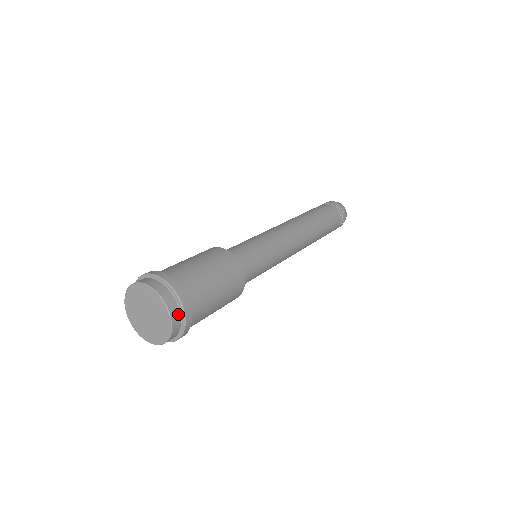
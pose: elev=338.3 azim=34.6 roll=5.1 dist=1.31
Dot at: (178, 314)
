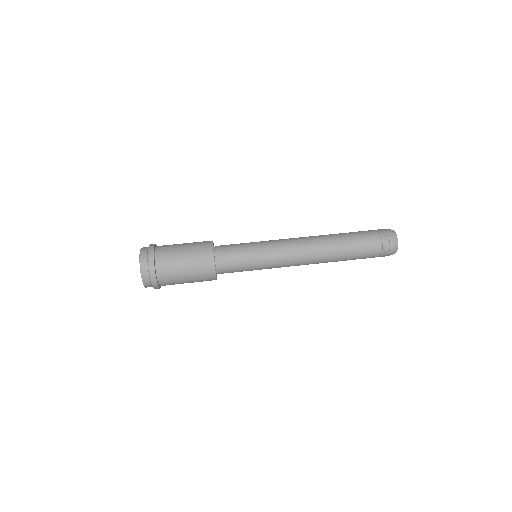
Dot at: (151, 286)
